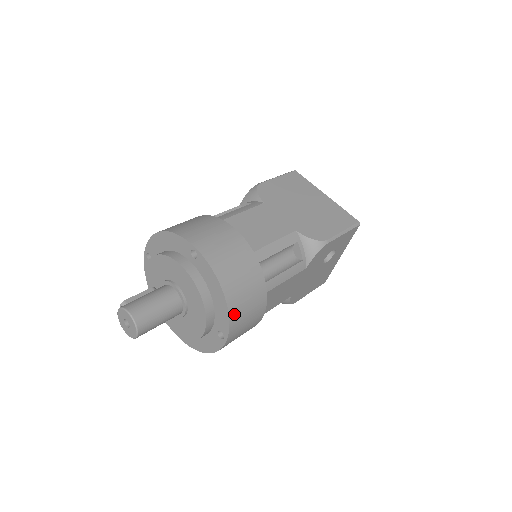
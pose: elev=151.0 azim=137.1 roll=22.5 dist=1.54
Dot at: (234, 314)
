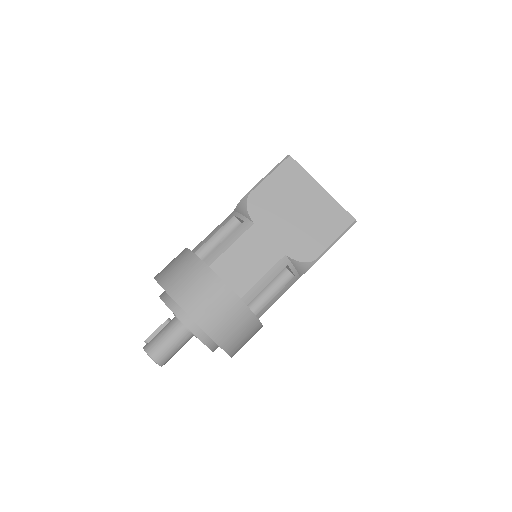
Dot at: (232, 350)
